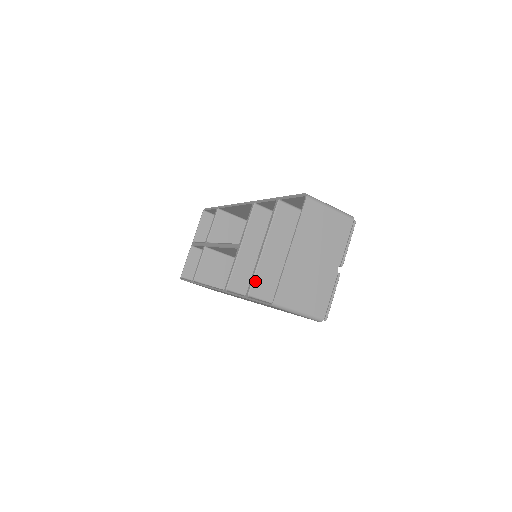
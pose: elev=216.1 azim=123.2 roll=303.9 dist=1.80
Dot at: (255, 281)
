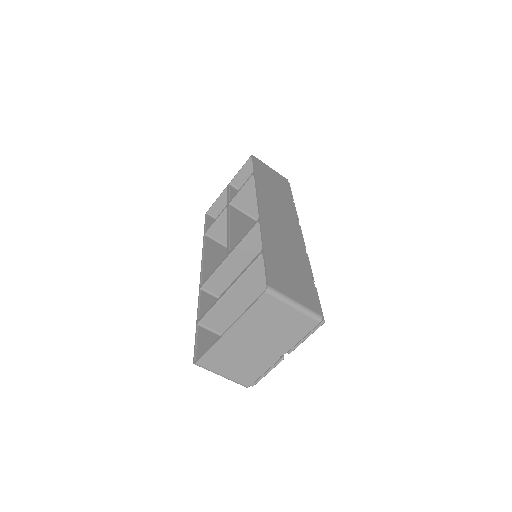
Dot at: (210, 314)
